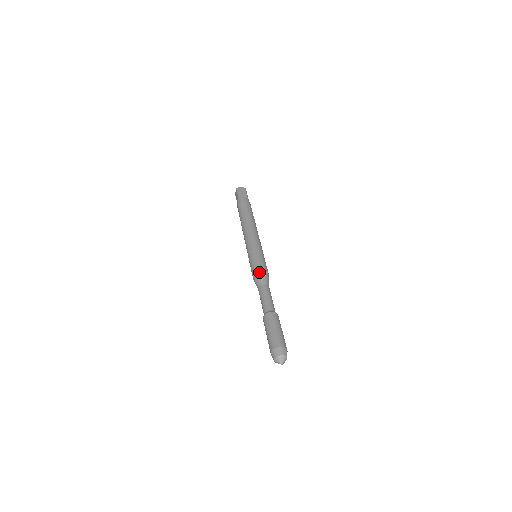
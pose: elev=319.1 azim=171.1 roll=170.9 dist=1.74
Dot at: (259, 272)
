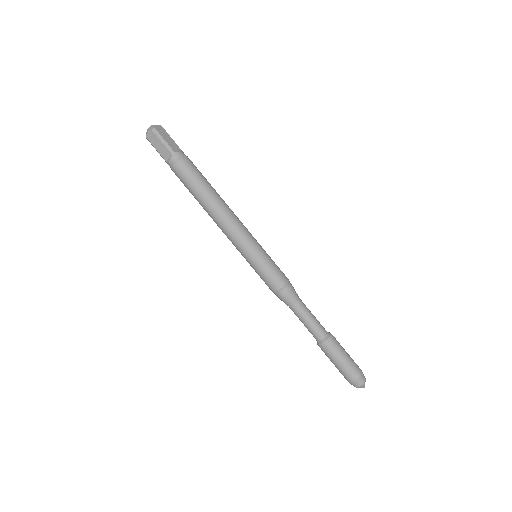
Dot at: (276, 294)
